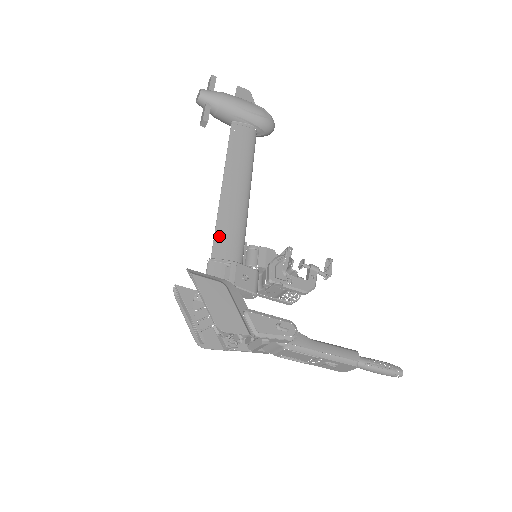
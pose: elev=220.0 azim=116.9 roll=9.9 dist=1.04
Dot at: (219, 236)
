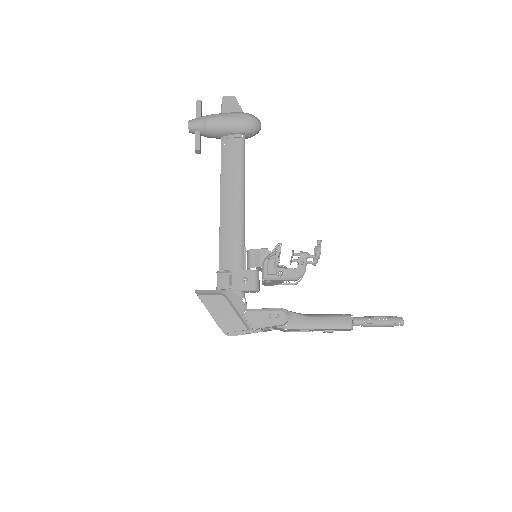
Dot at: (222, 250)
